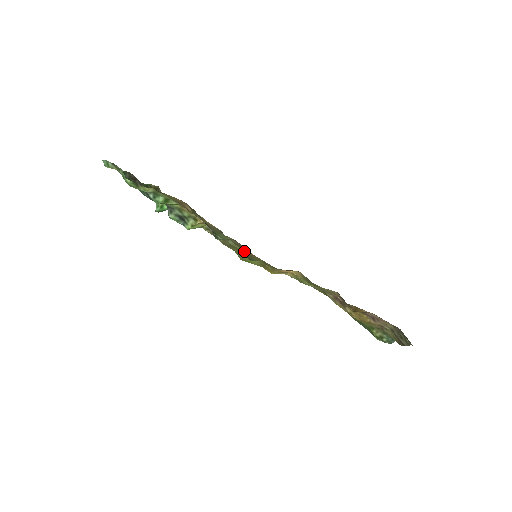
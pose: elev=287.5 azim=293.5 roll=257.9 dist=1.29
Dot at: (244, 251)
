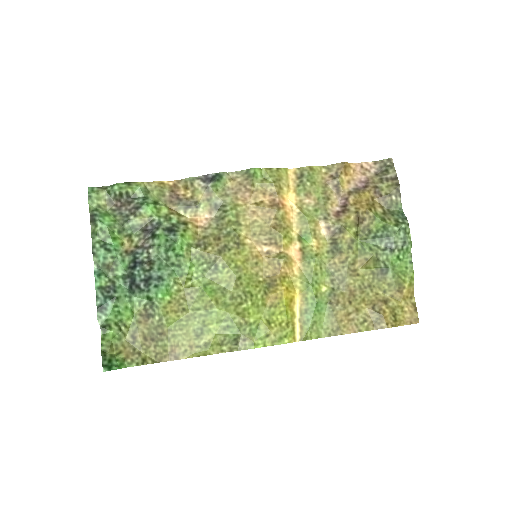
Dot at: (244, 178)
